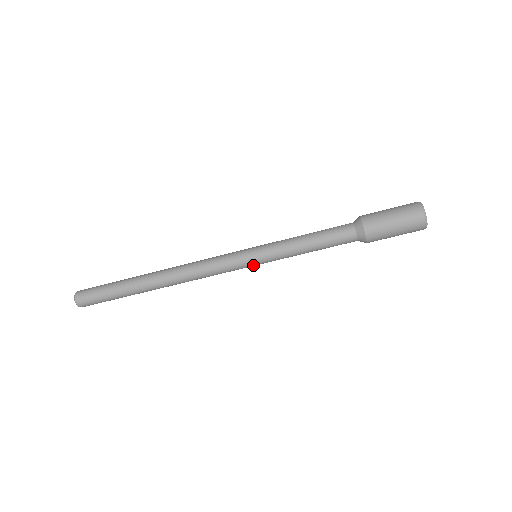
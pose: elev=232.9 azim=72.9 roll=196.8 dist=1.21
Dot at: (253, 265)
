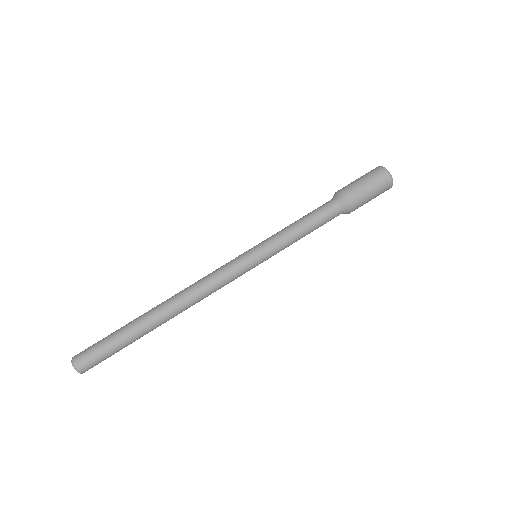
Dot at: (255, 261)
